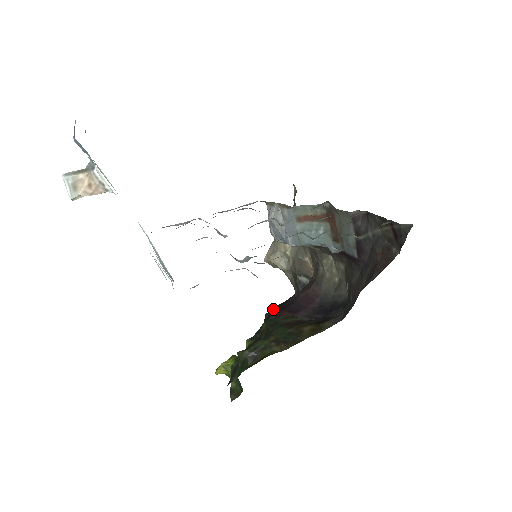
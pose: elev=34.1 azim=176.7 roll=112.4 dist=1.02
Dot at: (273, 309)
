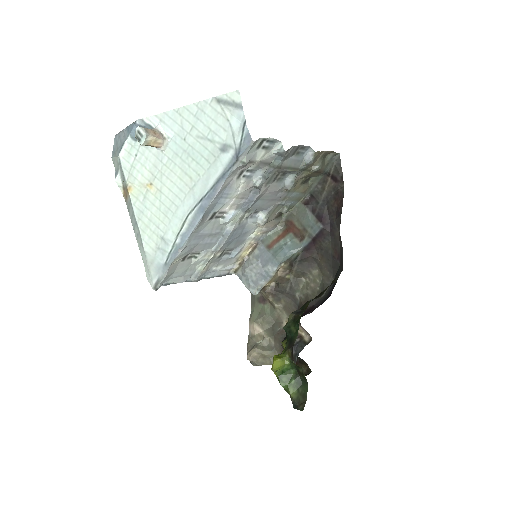
Dot at: occluded
